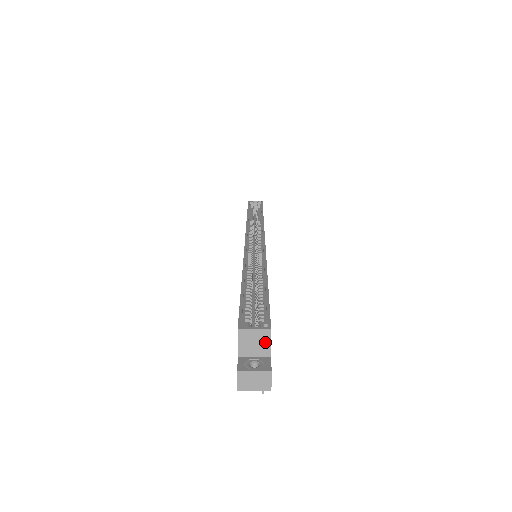
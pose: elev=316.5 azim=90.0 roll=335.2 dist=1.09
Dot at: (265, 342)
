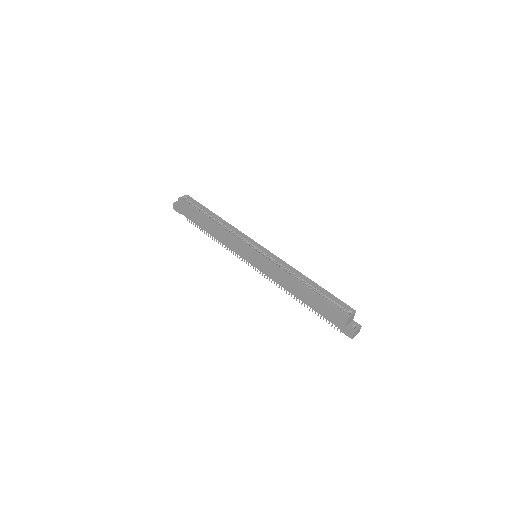
Dot at: (353, 316)
